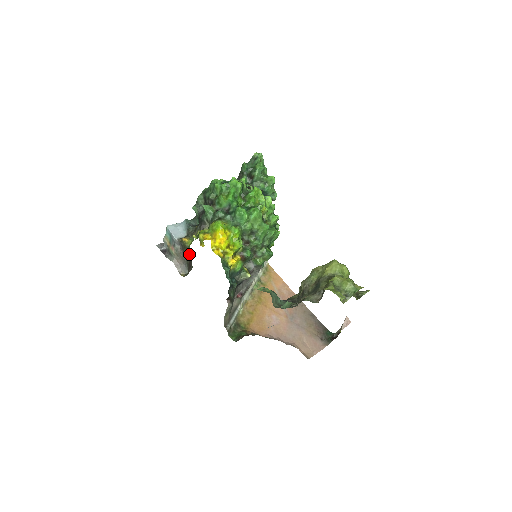
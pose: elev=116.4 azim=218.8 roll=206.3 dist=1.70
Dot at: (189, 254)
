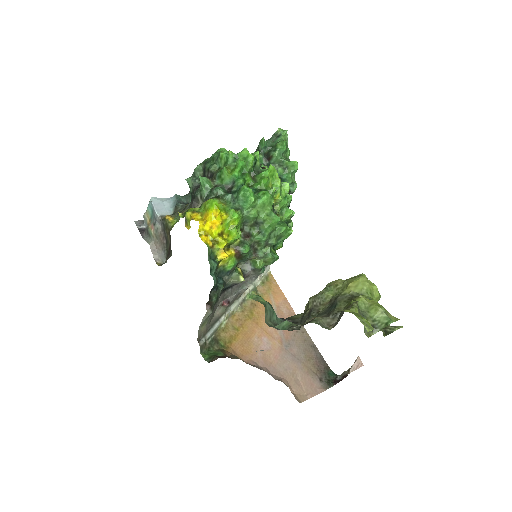
Dot at: (170, 237)
